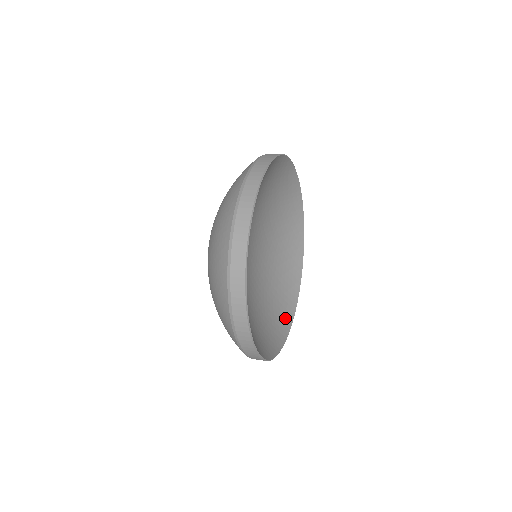
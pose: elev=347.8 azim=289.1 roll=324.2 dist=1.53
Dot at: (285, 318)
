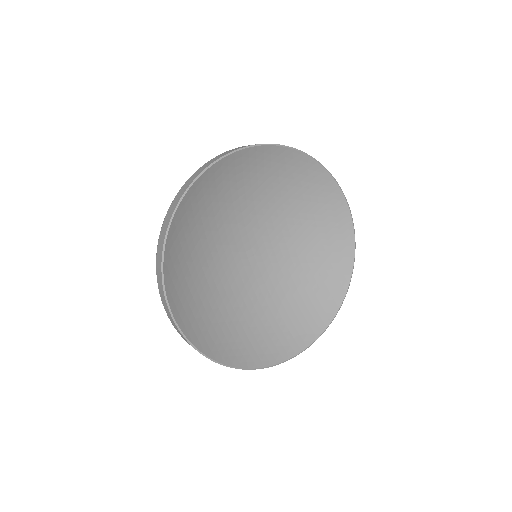
Dot at: (285, 346)
